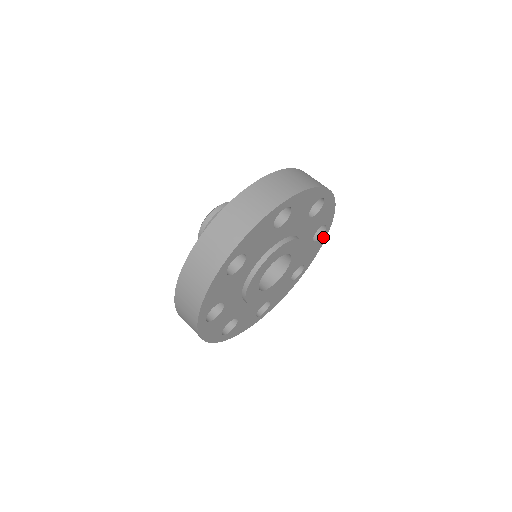
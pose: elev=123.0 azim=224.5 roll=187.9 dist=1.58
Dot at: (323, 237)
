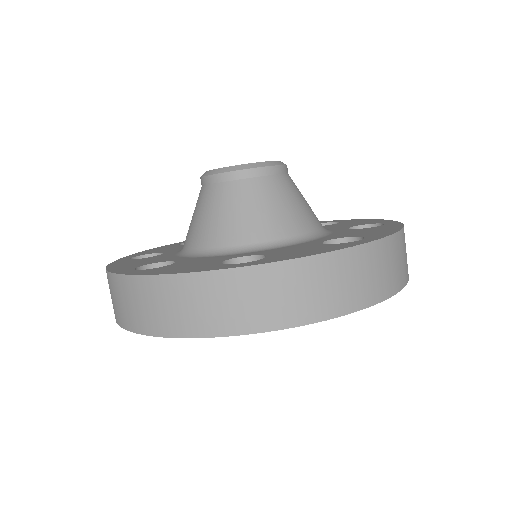
Dot at: occluded
